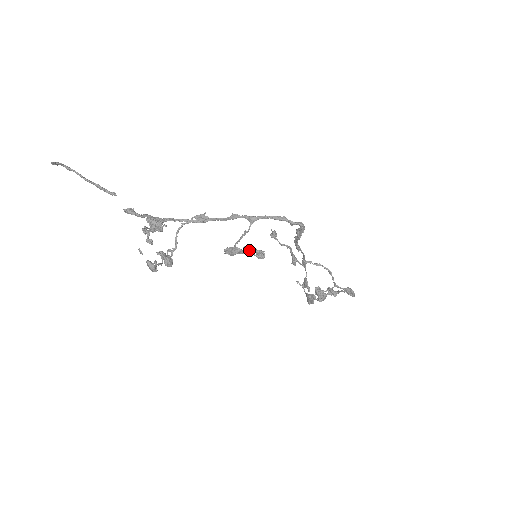
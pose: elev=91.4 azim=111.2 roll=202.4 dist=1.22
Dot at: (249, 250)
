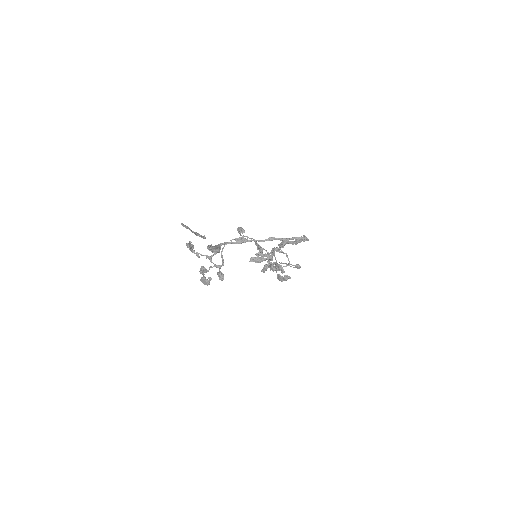
Dot at: occluded
